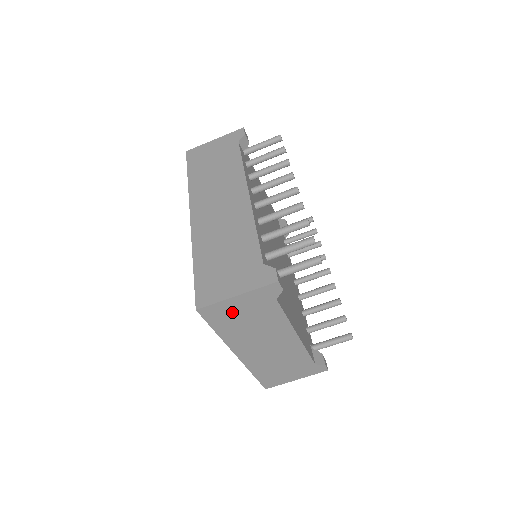
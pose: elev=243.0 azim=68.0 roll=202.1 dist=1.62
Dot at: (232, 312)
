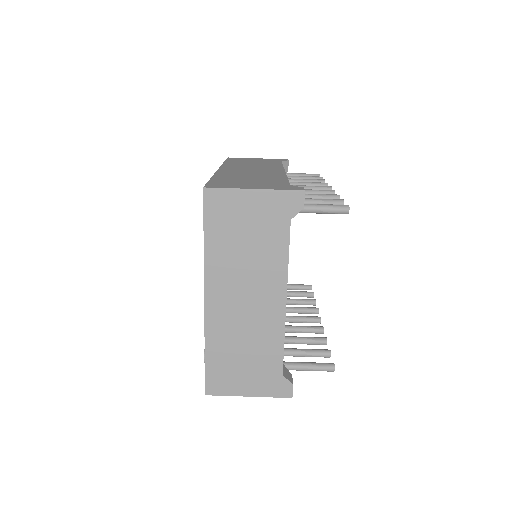
Dot at: (237, 214)
